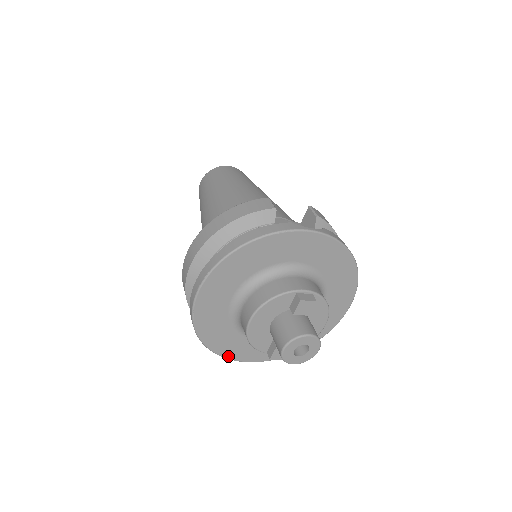
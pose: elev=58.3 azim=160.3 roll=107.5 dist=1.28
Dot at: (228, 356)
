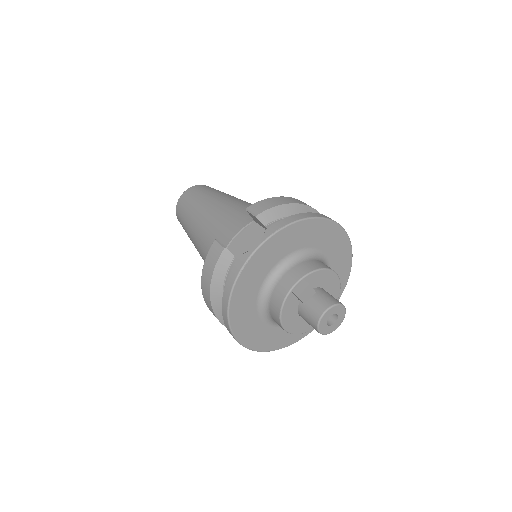
Dot at: (304, 335)
